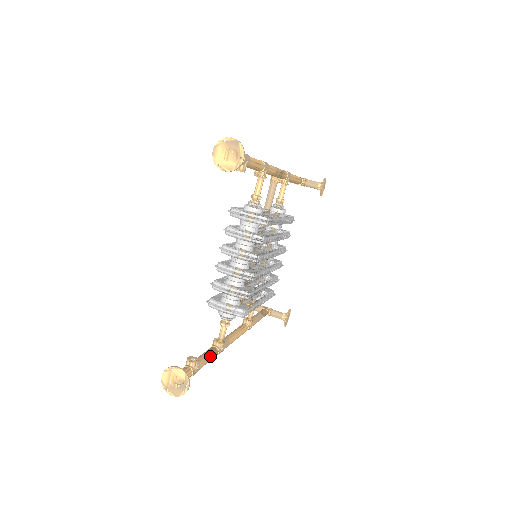
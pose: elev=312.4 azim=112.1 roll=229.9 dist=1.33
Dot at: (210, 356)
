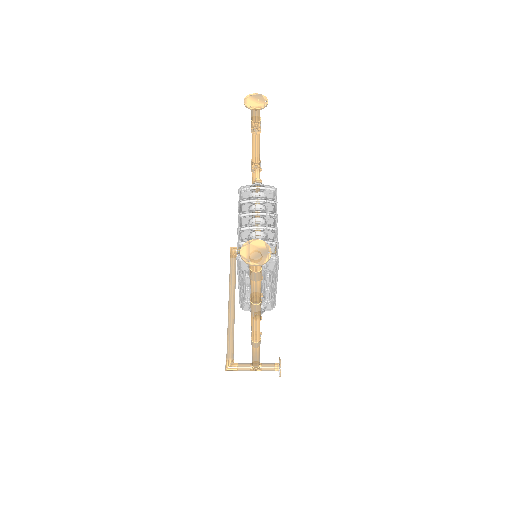
Dot at: occluded
